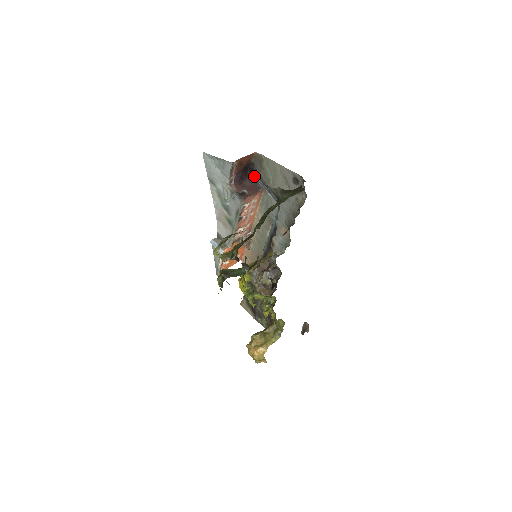
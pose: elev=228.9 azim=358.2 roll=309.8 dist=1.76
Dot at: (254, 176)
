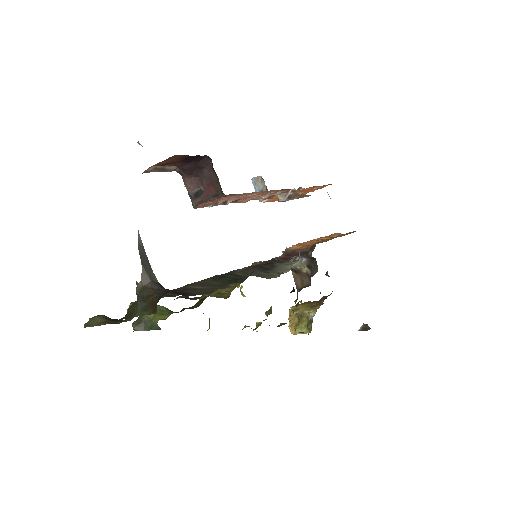
Dot at: (212, 168)
